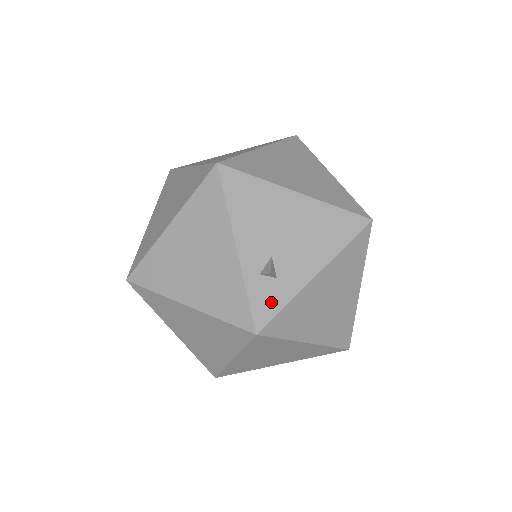
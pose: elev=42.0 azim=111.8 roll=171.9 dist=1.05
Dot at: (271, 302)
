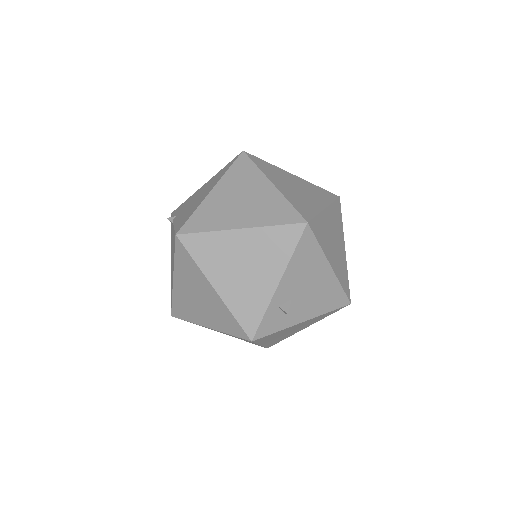
Dot at: (272, 326)
